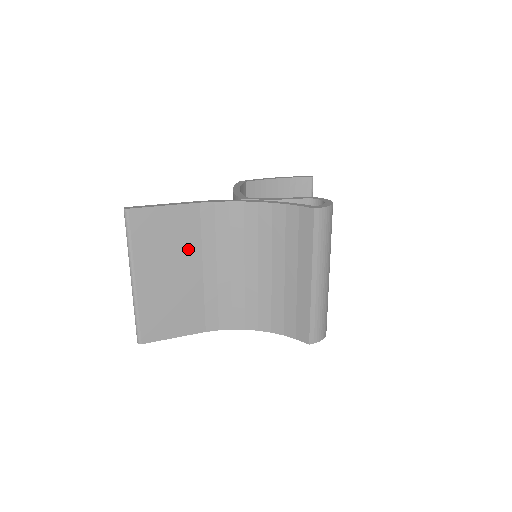
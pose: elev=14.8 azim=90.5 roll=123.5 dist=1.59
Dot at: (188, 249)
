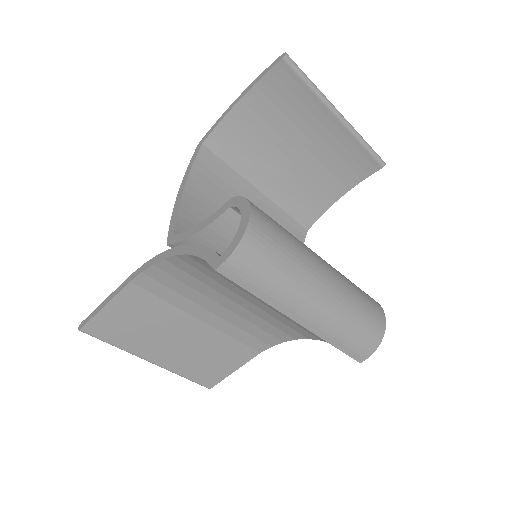
Dot at: (167, 317)
